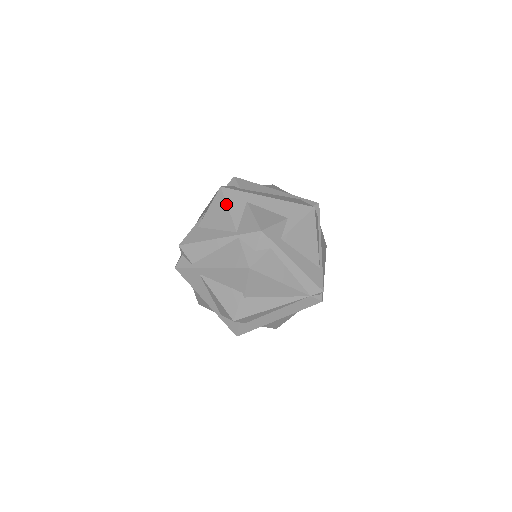
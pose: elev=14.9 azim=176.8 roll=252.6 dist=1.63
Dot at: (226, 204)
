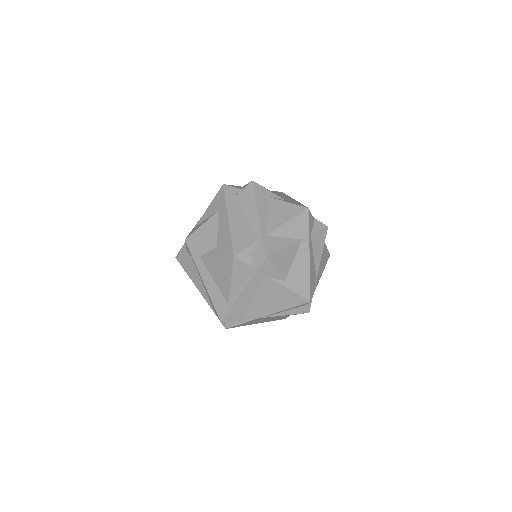
Dot at: (212, 201)
